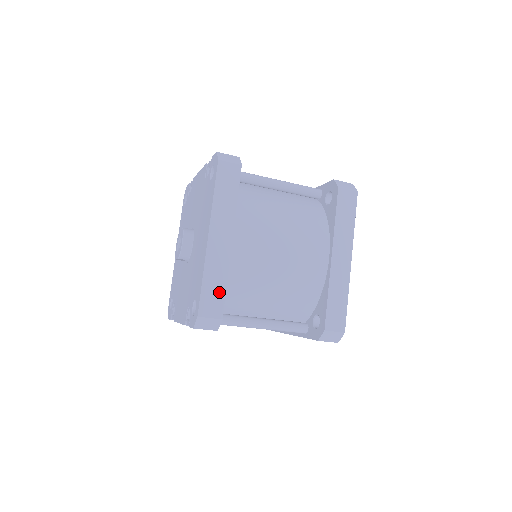
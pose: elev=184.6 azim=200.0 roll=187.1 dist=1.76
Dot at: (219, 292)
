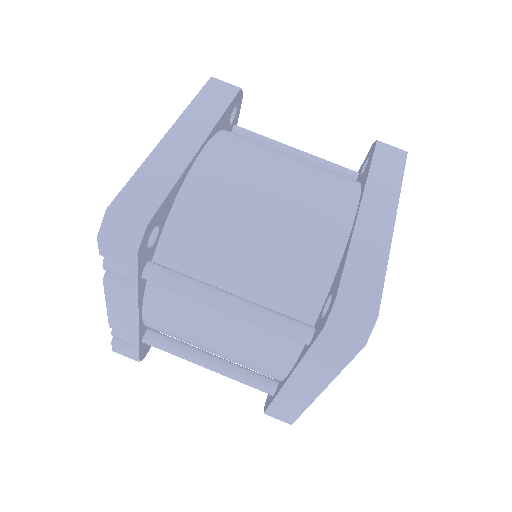
Dot at: (157, 191)
